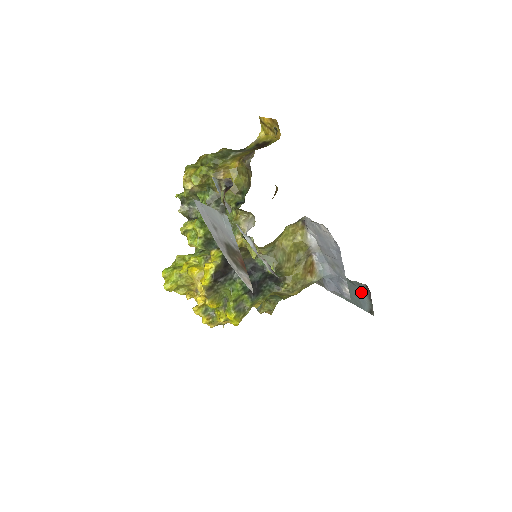
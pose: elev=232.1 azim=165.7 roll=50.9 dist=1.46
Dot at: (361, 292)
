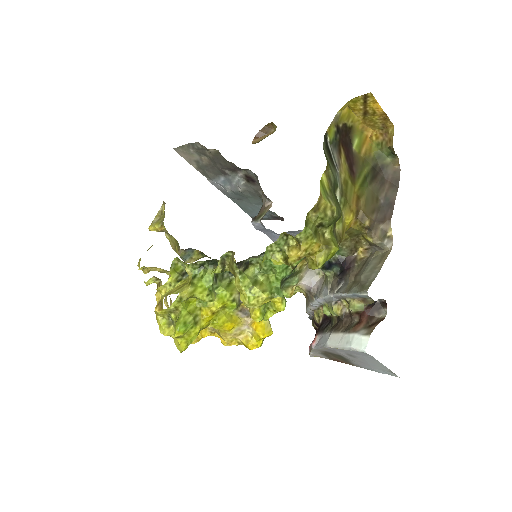
Dot at: (267, 215)
